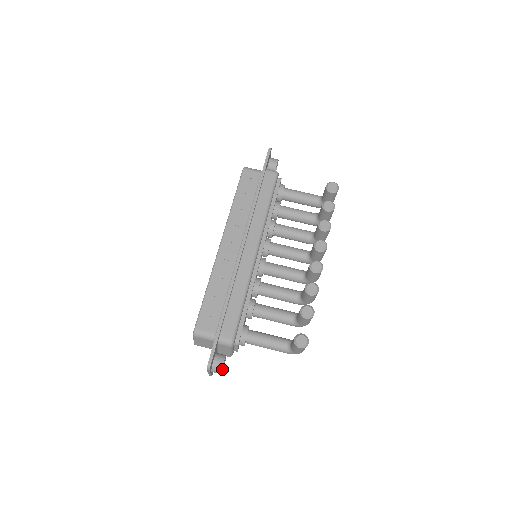
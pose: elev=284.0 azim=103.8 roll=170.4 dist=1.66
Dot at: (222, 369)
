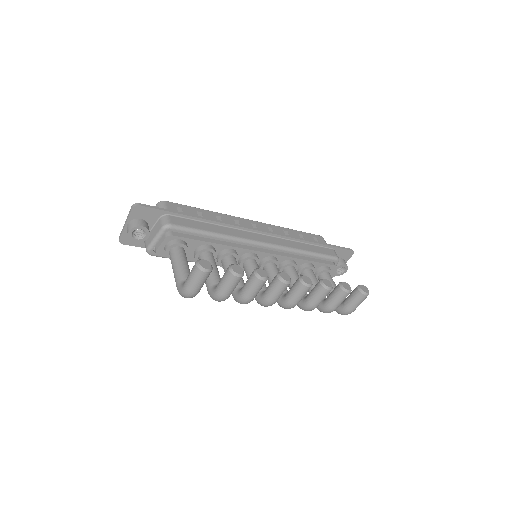
Dot at: (133, 236)
